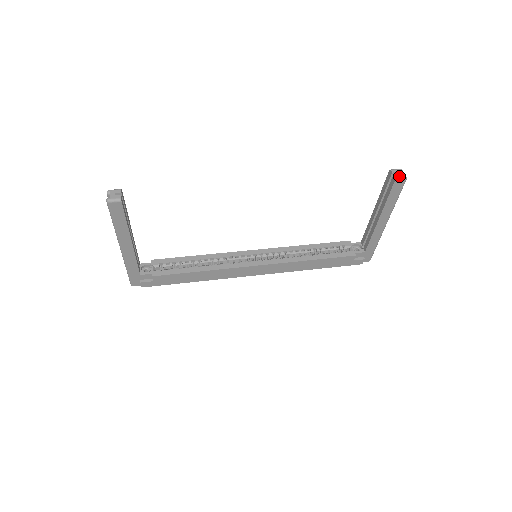
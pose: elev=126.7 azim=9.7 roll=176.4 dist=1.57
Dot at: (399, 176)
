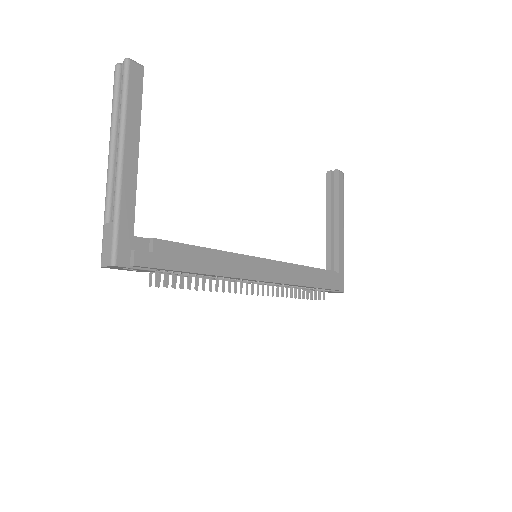
Dot at: (338, 170)
